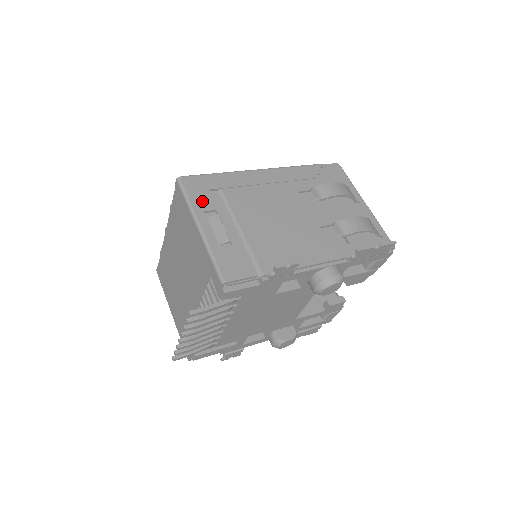
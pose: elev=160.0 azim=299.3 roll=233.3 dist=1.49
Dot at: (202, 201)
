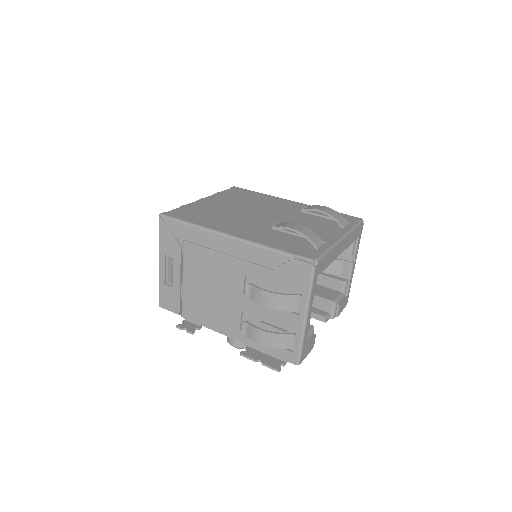
Dot at: (167, 245)
